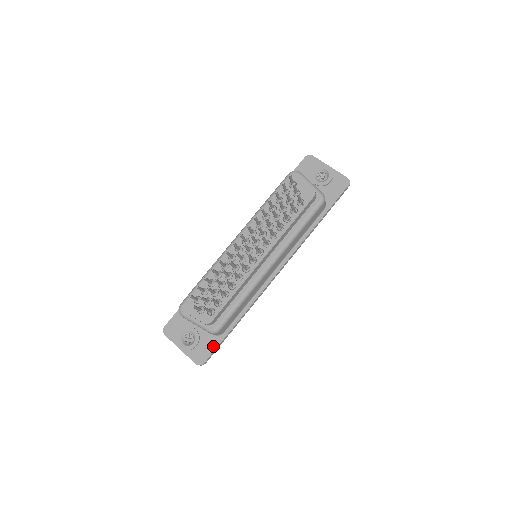
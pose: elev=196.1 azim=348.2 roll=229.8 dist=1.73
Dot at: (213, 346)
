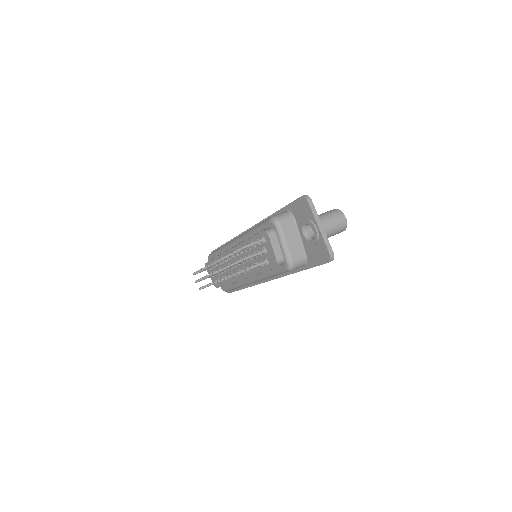
Dot at: occluded
